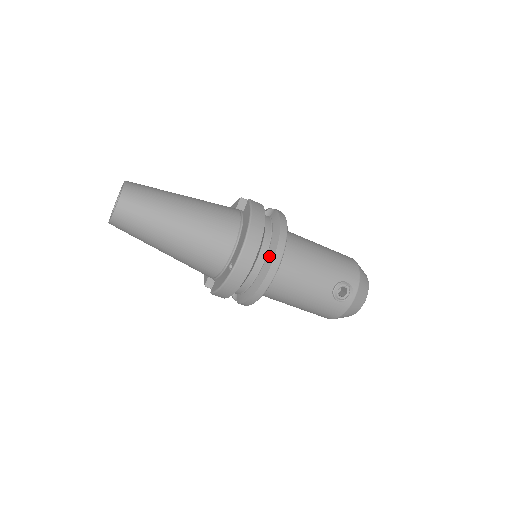
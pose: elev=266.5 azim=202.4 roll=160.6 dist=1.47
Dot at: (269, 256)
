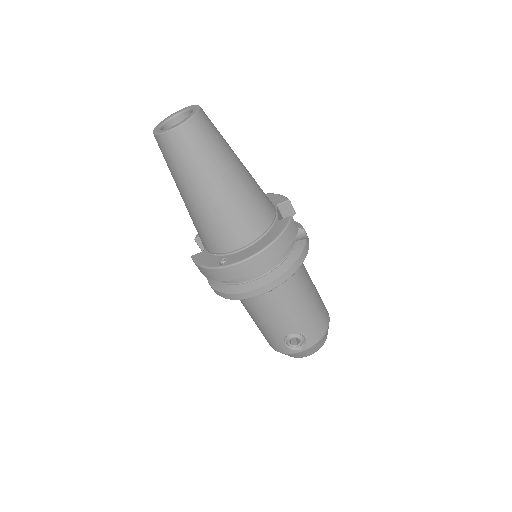
Dot at: (262, 280)
